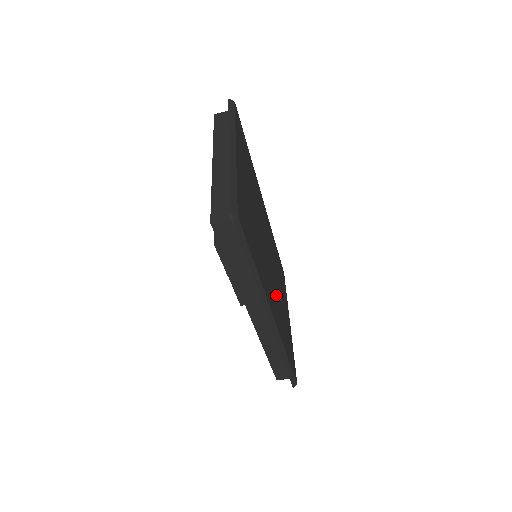
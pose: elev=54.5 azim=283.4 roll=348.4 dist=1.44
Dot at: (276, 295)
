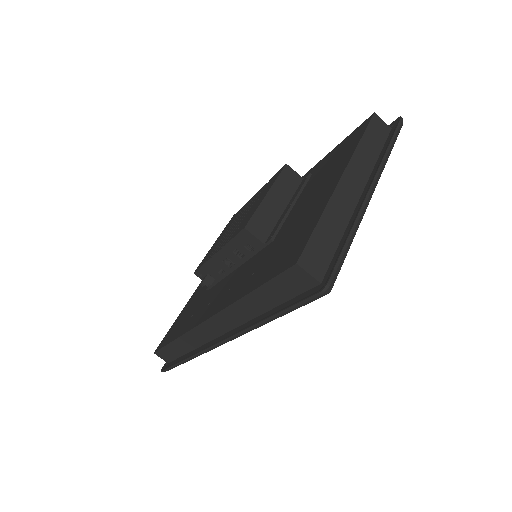
Dot at: occluded
